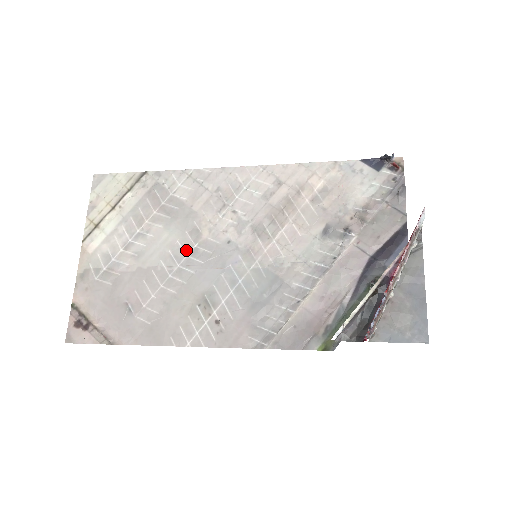
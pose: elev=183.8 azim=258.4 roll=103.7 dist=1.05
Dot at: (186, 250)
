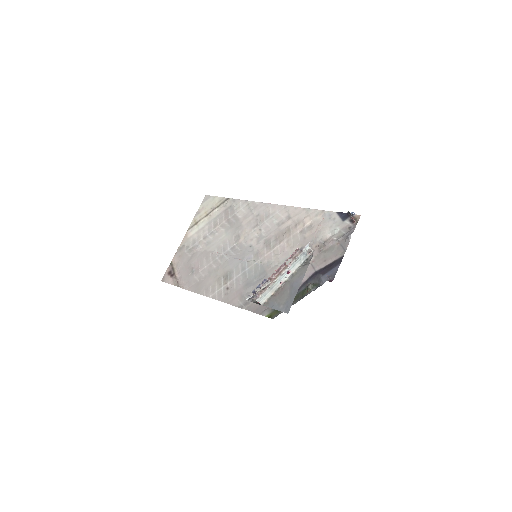
Dot at: (229, 246)
